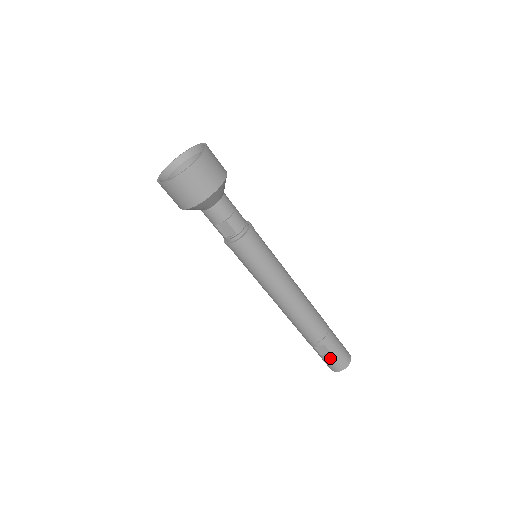
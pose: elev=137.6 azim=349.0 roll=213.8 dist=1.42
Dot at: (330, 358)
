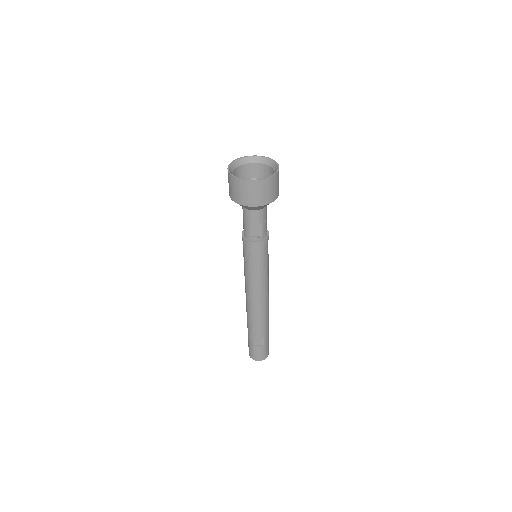
Dot at: (261, 349)
